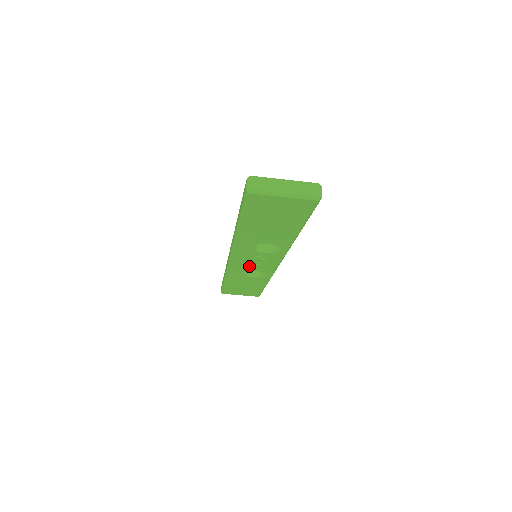
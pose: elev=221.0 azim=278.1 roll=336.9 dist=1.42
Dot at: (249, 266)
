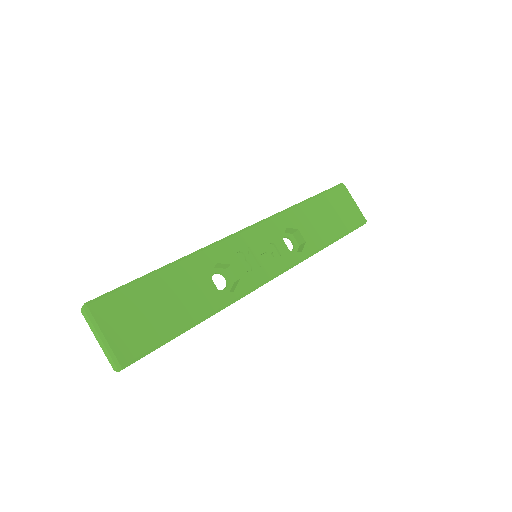
Dot at: (243, 256)
